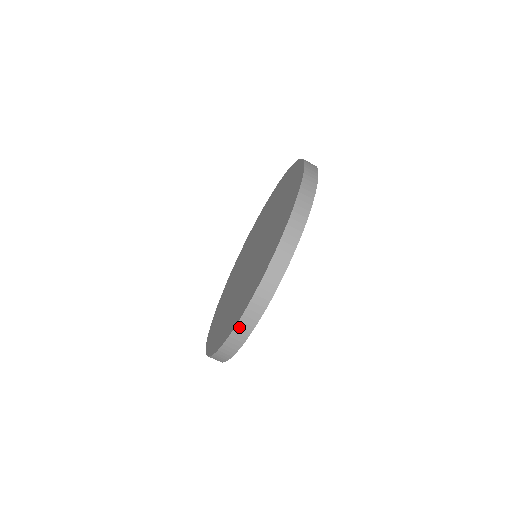
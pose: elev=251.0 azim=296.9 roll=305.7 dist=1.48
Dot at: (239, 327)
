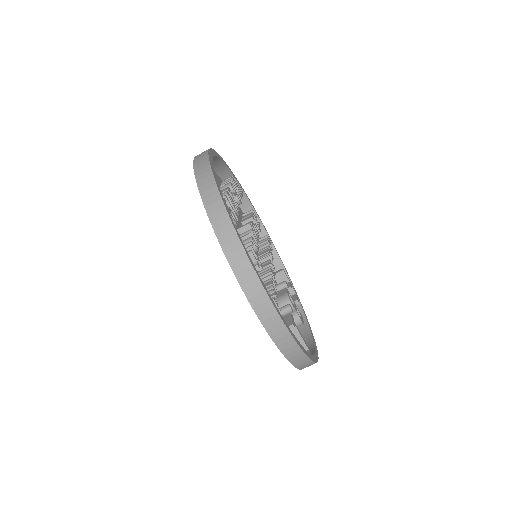
Dot at: (302, 368)
